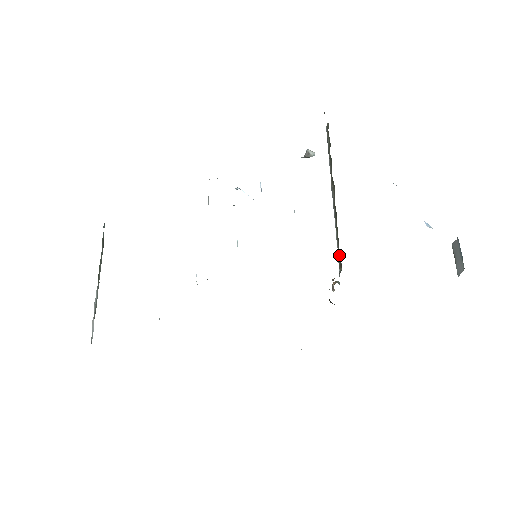
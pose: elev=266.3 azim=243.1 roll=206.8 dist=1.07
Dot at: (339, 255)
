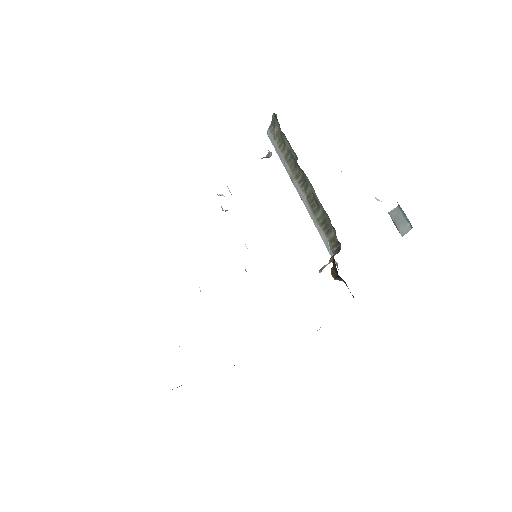
Dot at: (332, 236)
